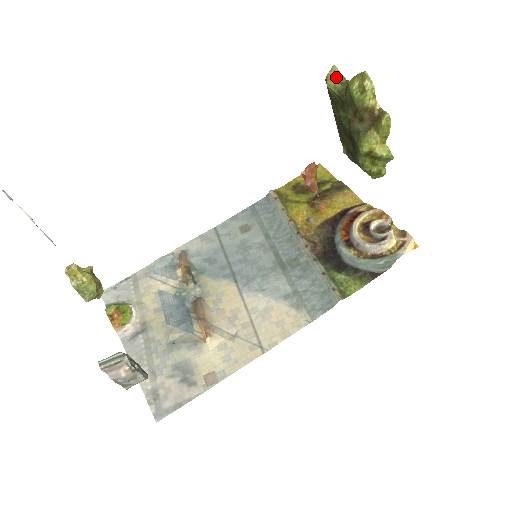
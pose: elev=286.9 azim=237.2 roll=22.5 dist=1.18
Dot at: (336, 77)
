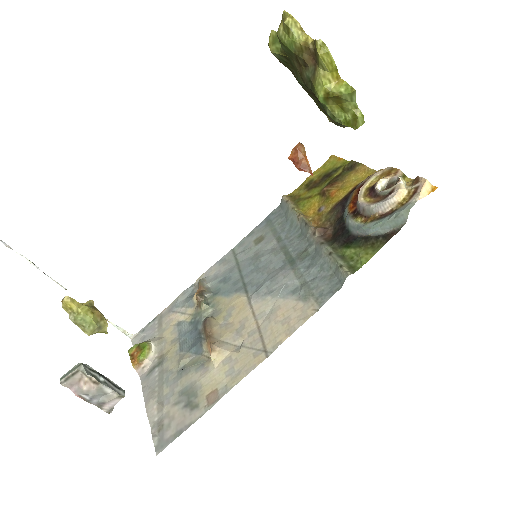
Dot at: (275, 39)
